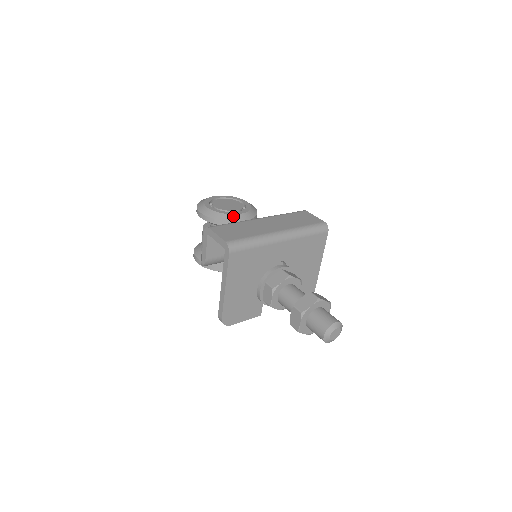
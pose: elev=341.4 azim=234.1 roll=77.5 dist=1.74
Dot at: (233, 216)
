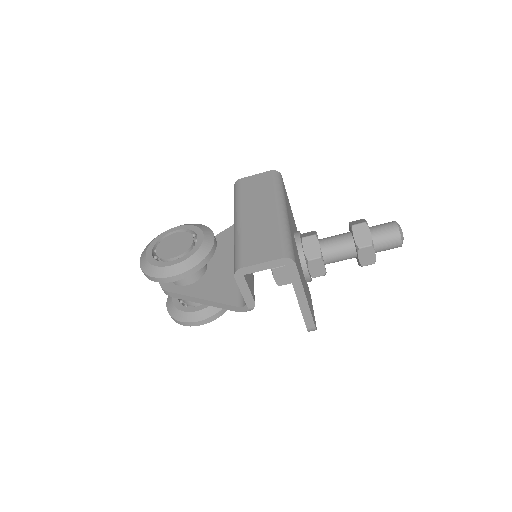
Dot at: (204, 246)
